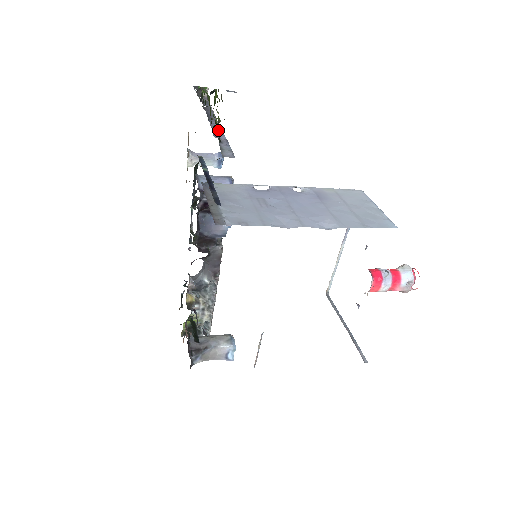
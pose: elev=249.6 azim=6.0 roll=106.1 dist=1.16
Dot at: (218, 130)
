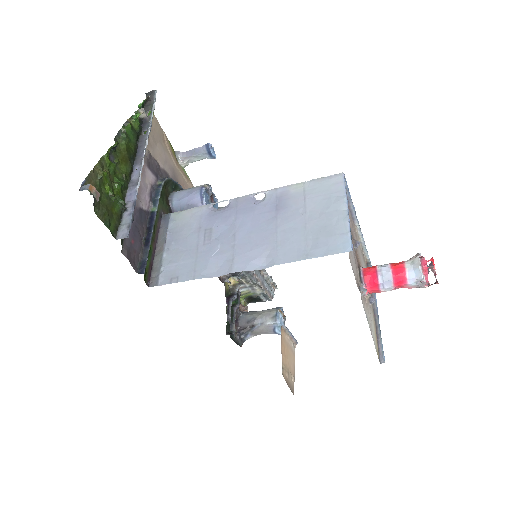
Dot at: (134, 184)
